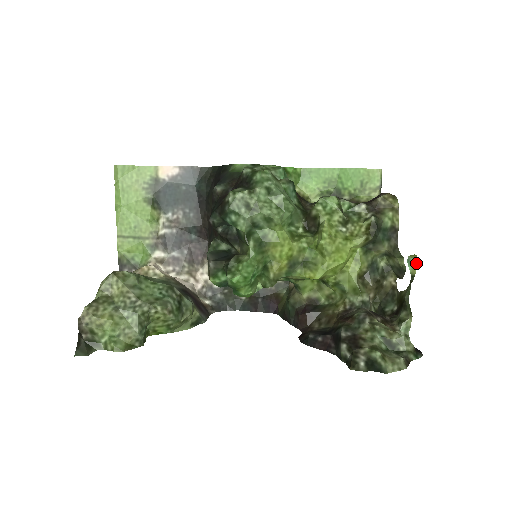
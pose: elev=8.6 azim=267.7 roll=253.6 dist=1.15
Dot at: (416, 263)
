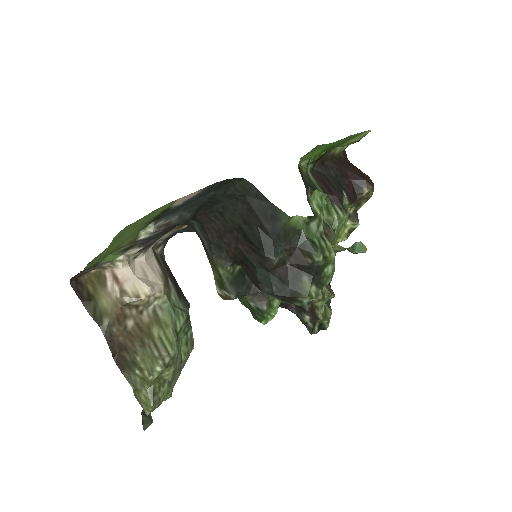
Dot at: (363, 252)
